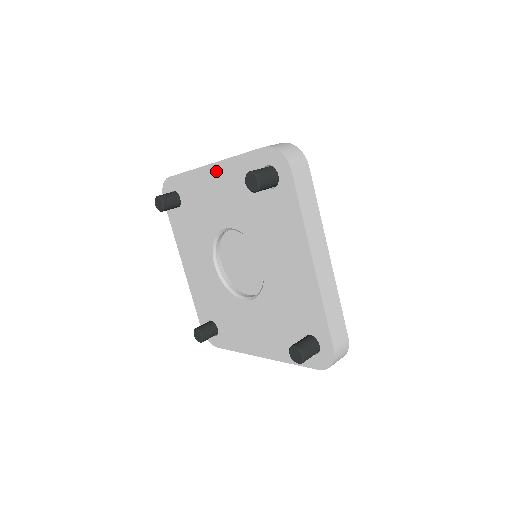
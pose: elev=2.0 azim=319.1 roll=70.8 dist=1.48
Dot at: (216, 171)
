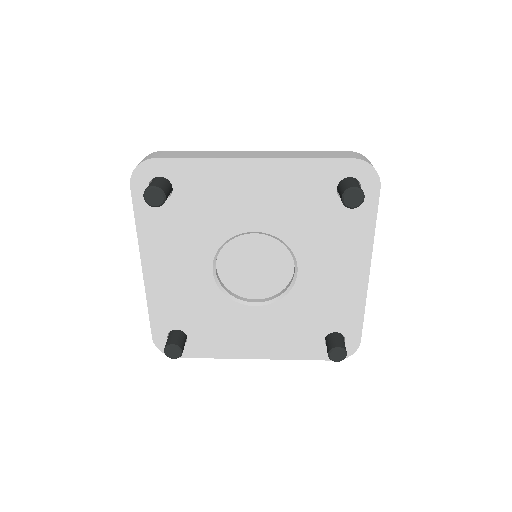
Dot at: (263, 168)
